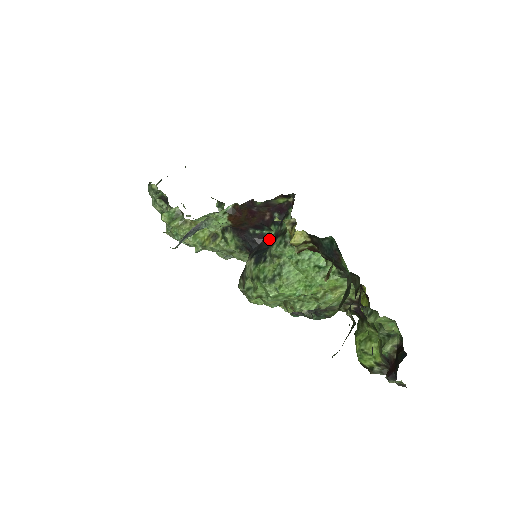
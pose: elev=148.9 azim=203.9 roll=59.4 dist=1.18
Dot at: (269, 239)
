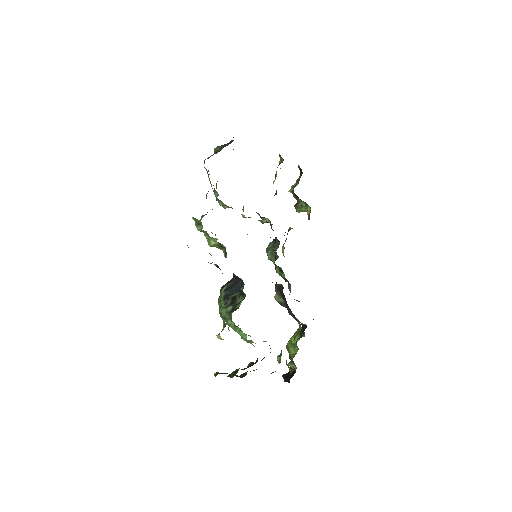
Dot at: (242, 284)
